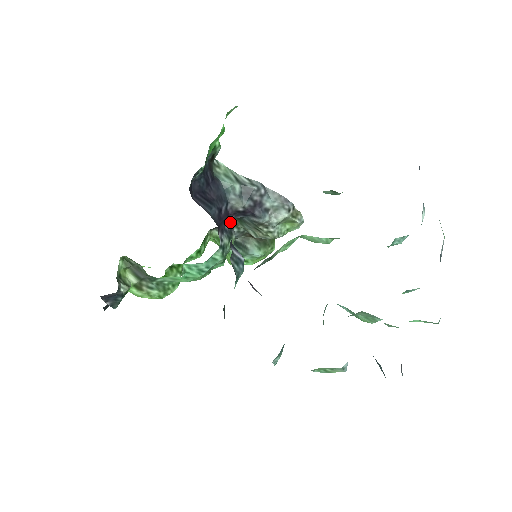
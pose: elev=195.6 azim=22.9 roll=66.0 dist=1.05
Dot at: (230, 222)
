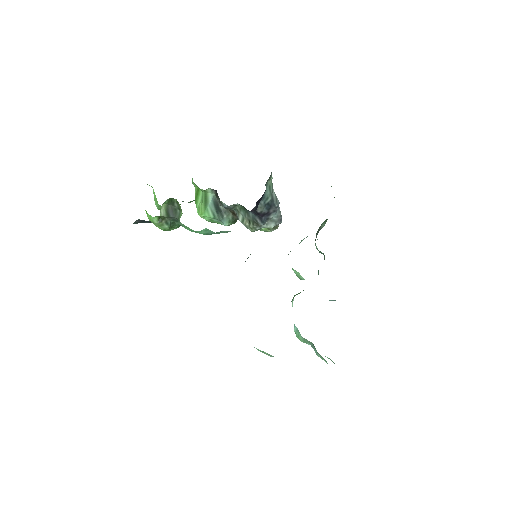
Dot at: occluded
